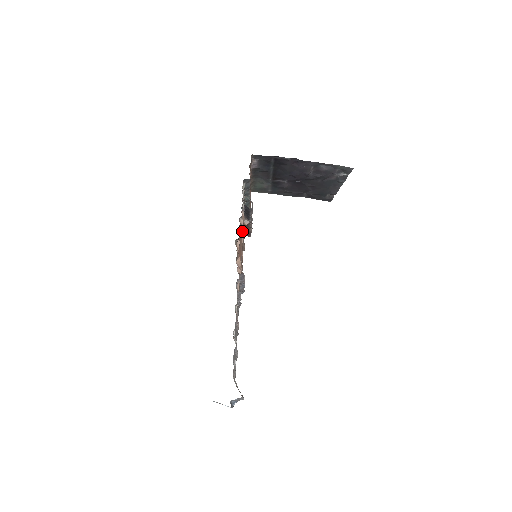
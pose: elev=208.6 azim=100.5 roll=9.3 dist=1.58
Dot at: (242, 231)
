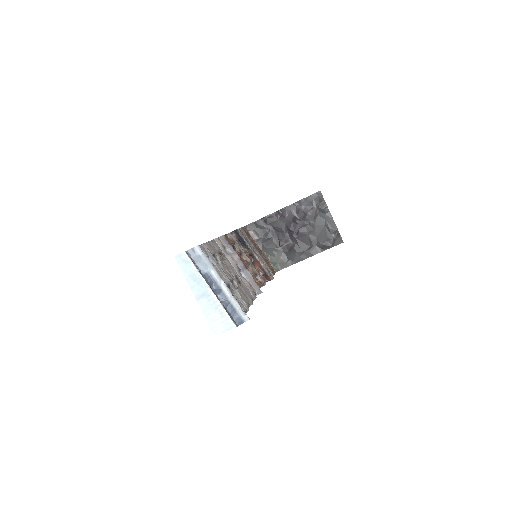
Dot at: (237, 245)
